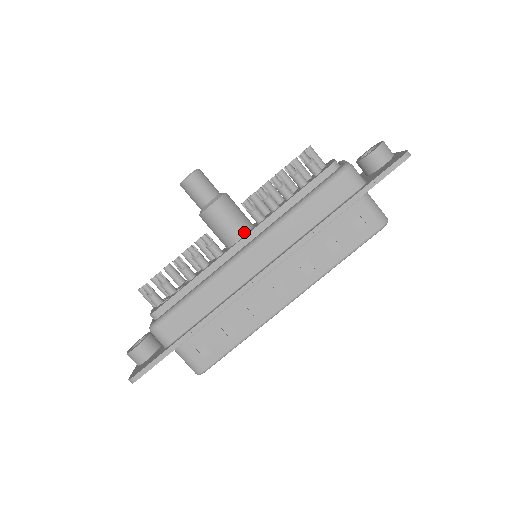
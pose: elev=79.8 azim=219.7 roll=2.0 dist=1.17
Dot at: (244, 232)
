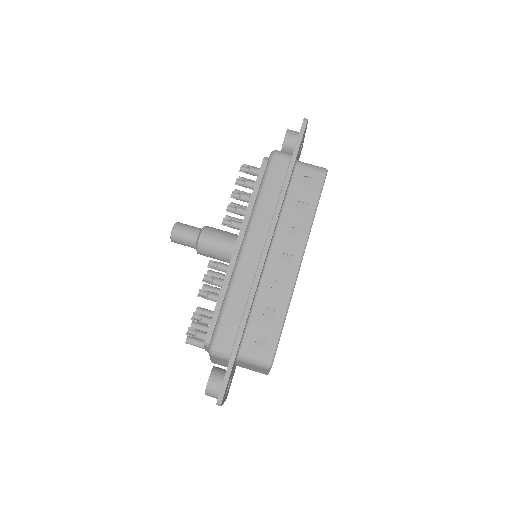
Dot at: (235, 240)
